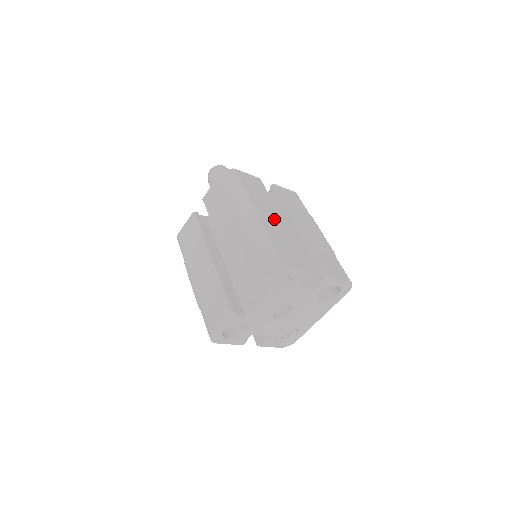
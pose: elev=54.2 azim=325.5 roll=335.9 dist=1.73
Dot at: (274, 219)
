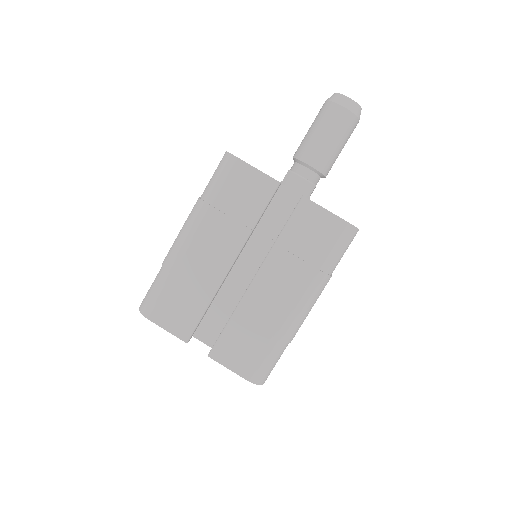
Dot at: (210, 257)
